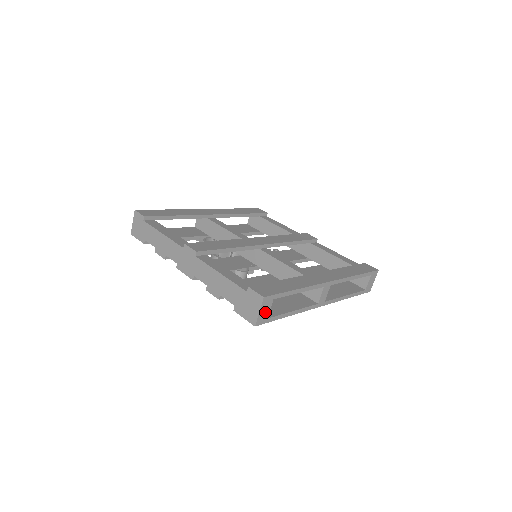
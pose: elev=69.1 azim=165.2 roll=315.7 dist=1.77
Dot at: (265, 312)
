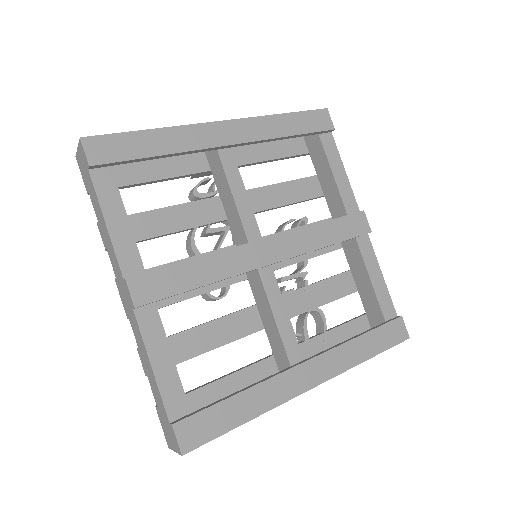
Dot at: occluded
